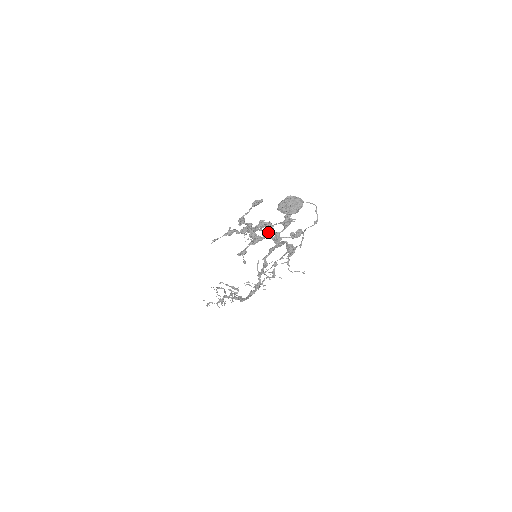
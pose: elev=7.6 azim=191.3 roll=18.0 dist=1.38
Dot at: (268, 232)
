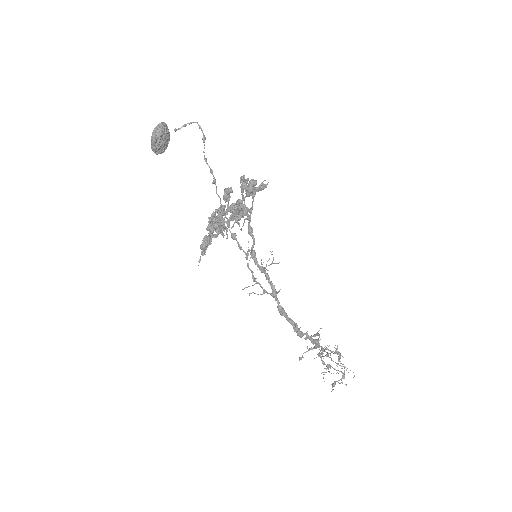
Dot at: (220, 207)
